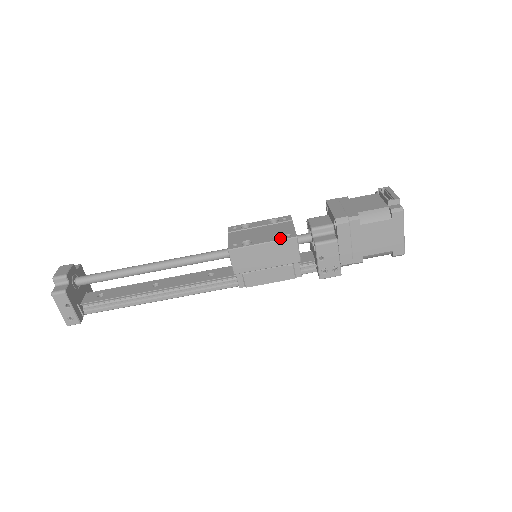
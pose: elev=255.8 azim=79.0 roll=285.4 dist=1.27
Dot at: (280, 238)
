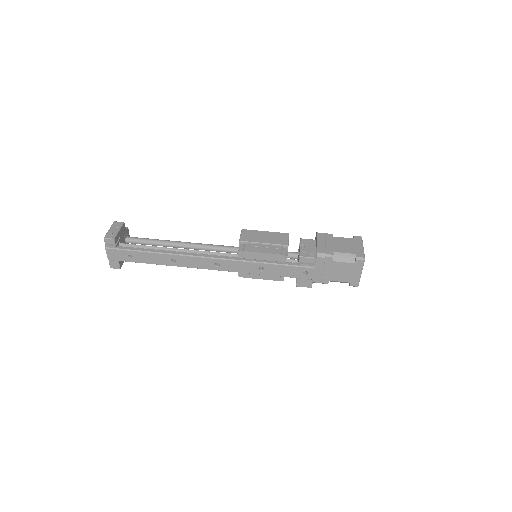
Dot at: occluded
